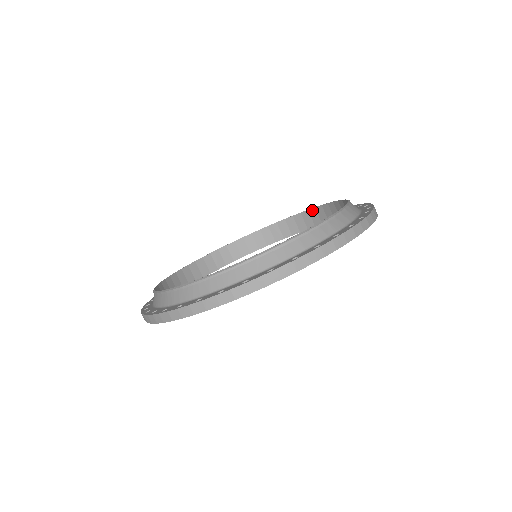
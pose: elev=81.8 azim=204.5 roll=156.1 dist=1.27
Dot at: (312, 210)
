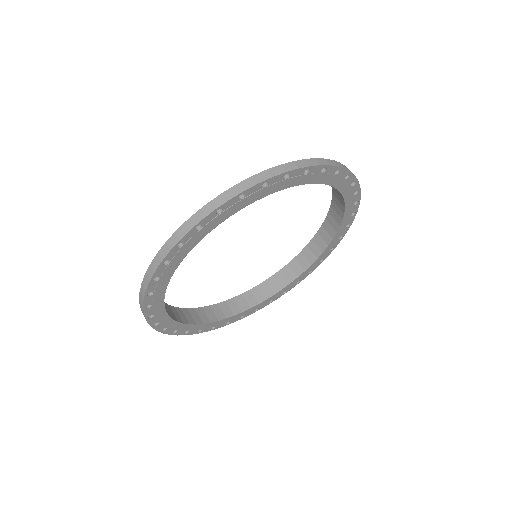
Dot at: (277, 273)
